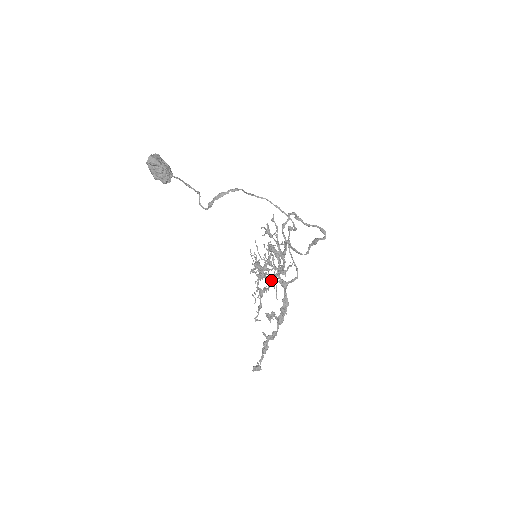
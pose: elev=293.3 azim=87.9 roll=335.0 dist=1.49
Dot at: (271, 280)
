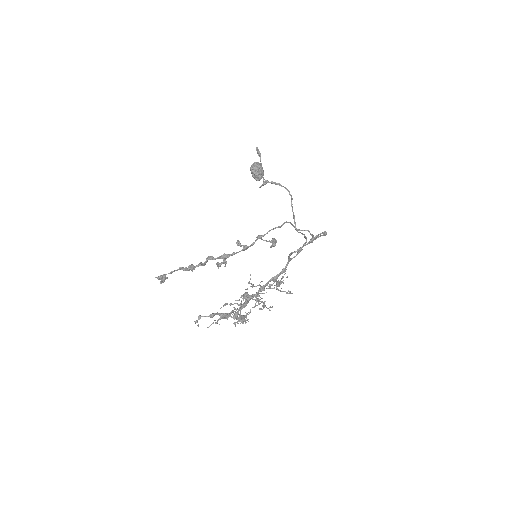
Dot at: (245, 300)
